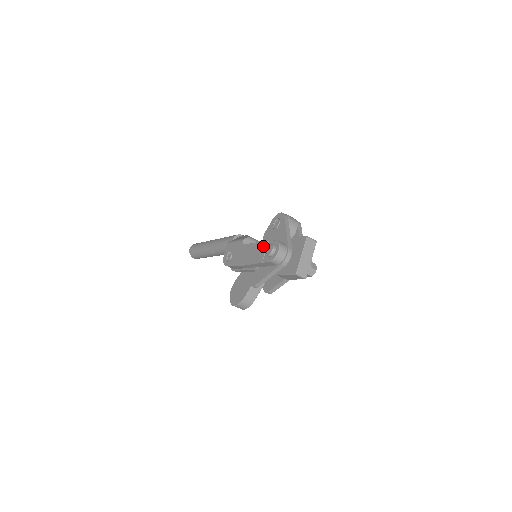
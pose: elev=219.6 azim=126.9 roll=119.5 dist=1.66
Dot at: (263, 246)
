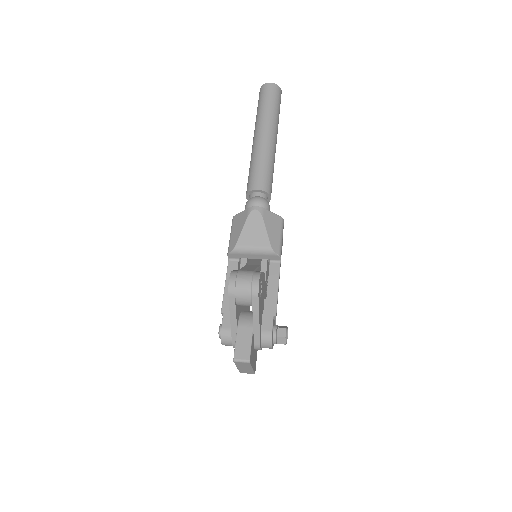
Dot at: occluded
